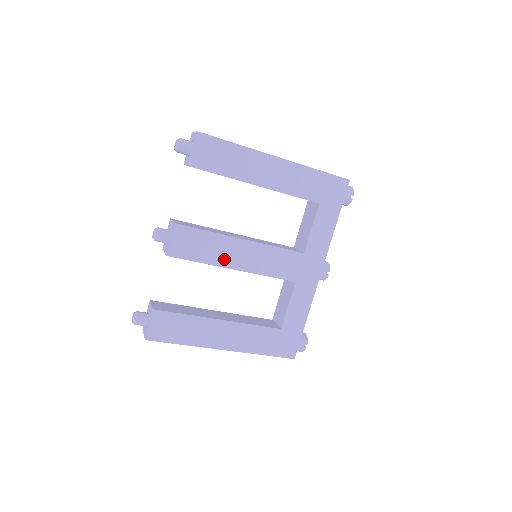
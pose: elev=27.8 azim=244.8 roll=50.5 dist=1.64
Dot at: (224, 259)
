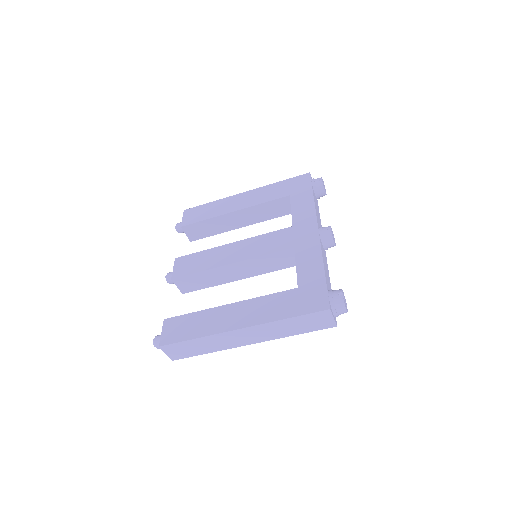
Dot at: (219, 261)
